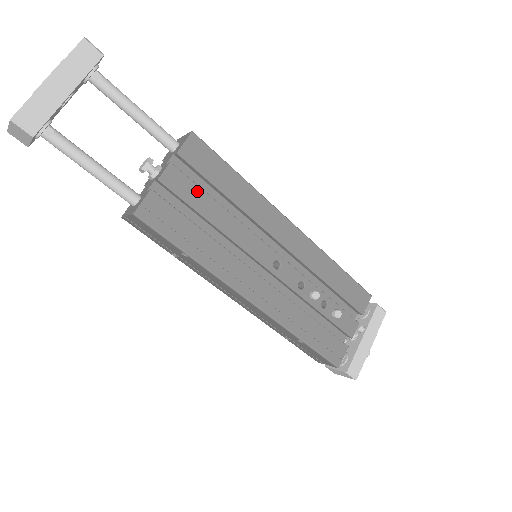
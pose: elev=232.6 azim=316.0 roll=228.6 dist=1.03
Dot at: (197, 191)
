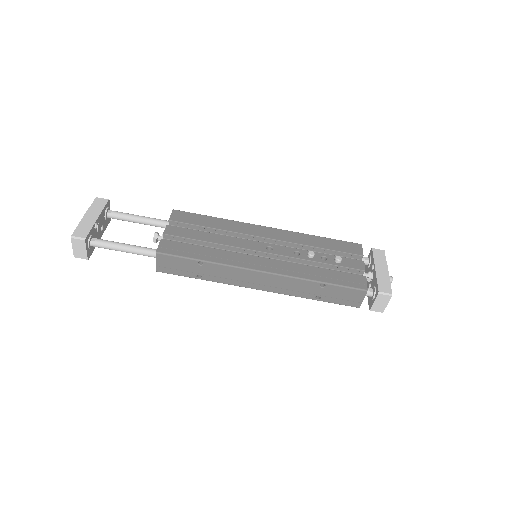
Dot at: (191, 231)
